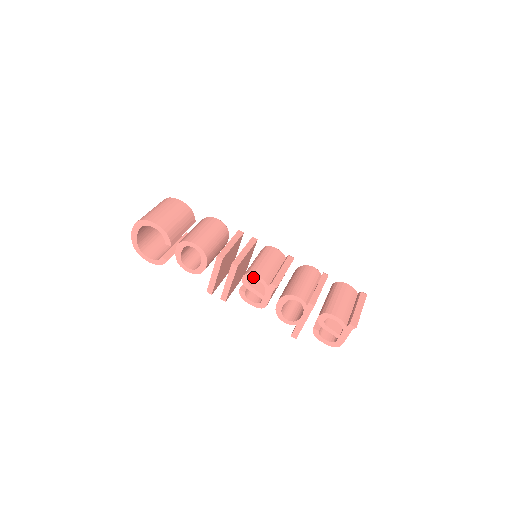
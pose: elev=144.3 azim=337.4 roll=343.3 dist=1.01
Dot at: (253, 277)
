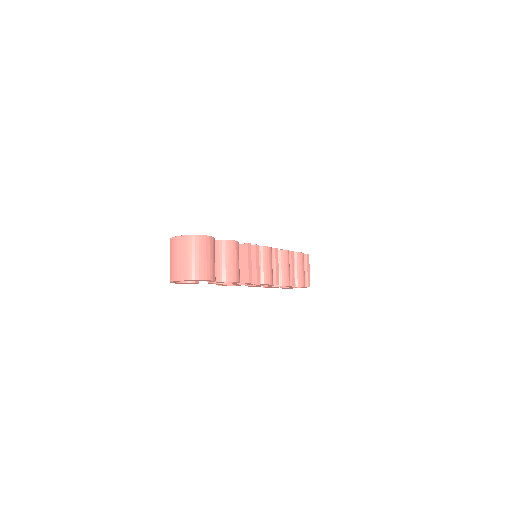
Dot at: occluded
